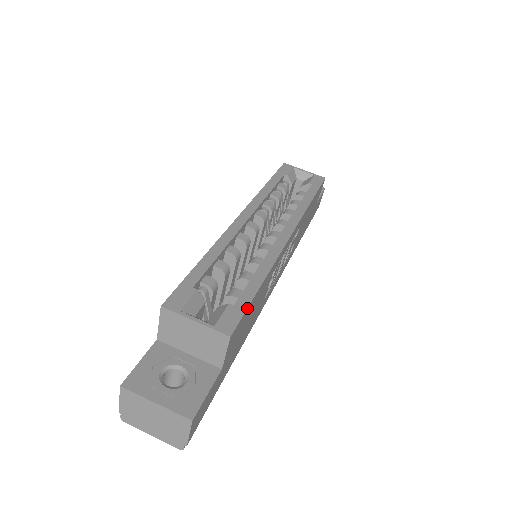
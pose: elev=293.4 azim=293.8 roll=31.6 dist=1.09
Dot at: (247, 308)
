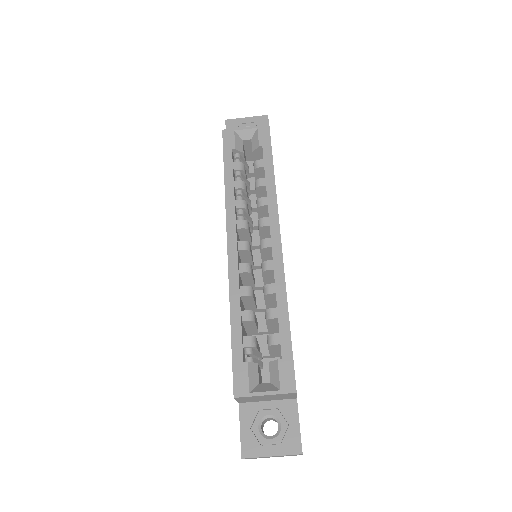
Dot at: (292, 355)
